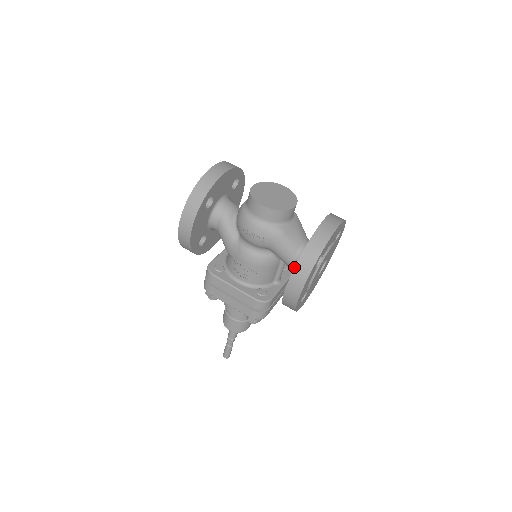
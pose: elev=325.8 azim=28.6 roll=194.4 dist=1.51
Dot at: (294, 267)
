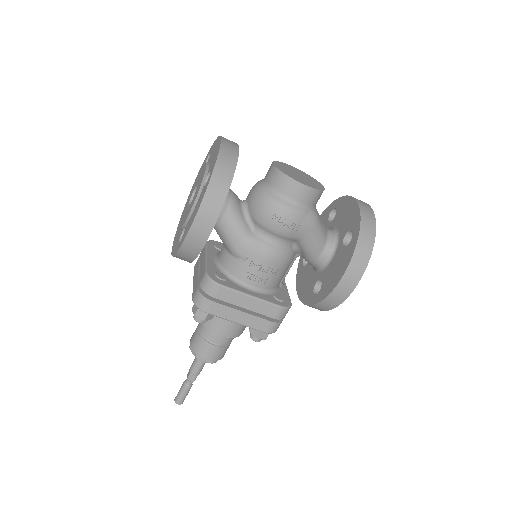
Dot at: (321, 259)
